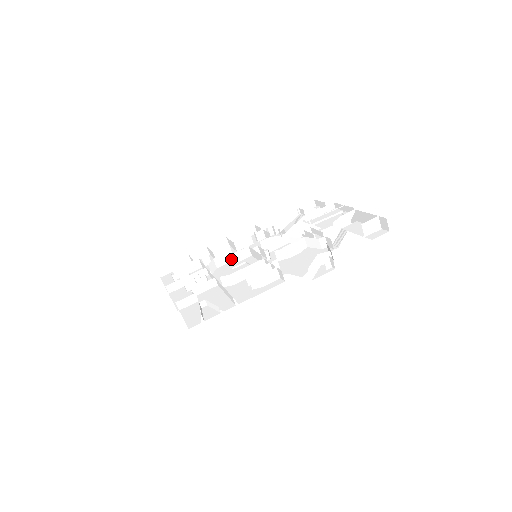
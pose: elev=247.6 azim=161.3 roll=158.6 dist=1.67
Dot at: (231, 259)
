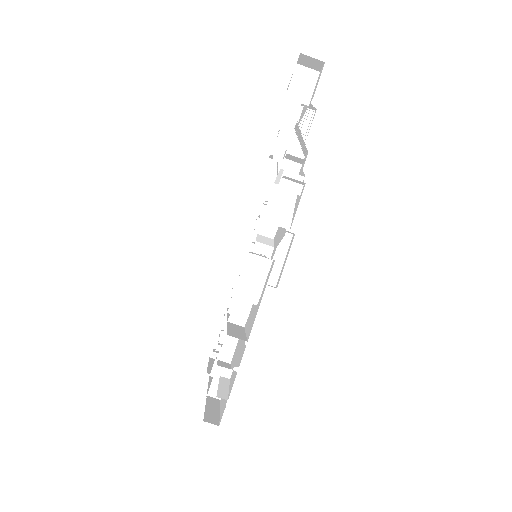
Dot at: occluded
